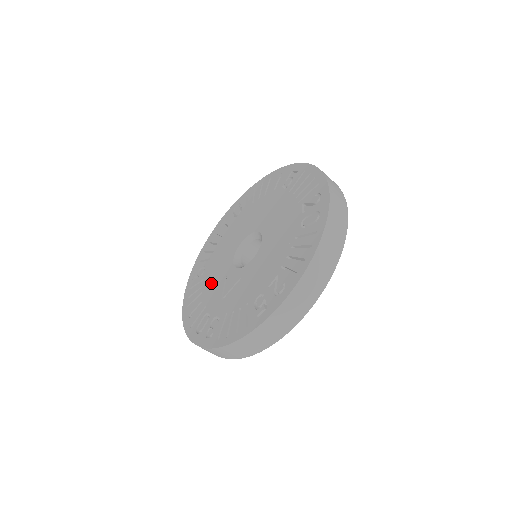
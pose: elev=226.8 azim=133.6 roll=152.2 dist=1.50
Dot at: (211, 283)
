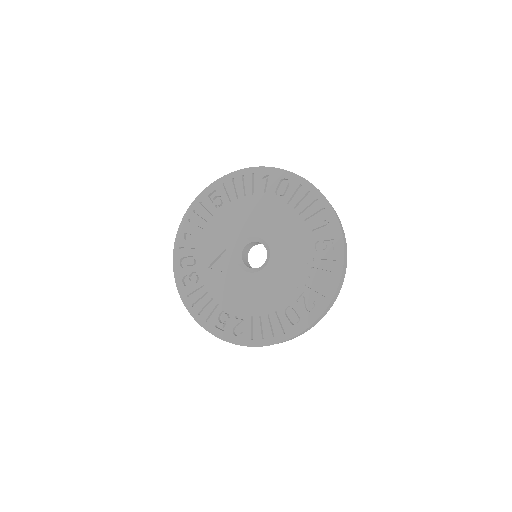
Dot at: (215, 234)
